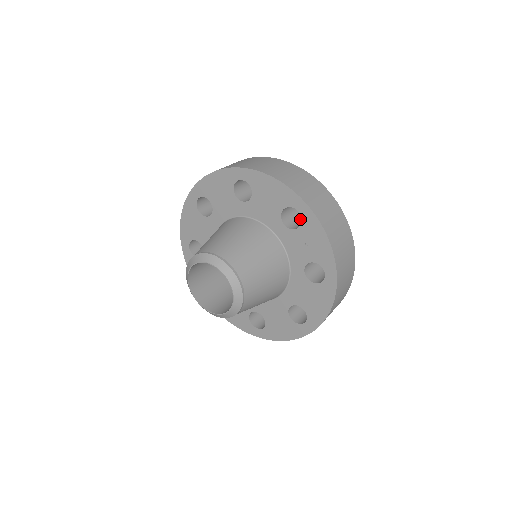
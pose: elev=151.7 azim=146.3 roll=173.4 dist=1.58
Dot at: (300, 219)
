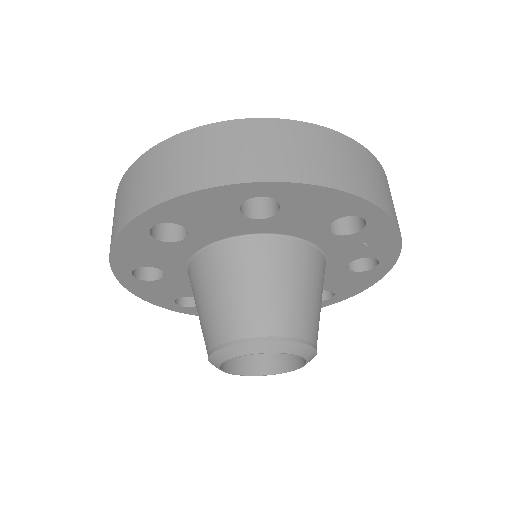
Dot at: occluded
